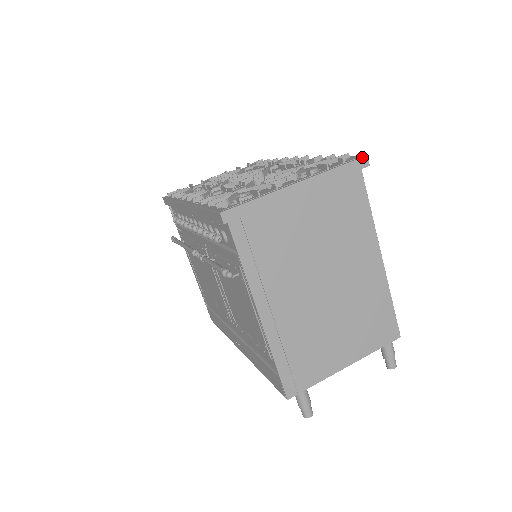
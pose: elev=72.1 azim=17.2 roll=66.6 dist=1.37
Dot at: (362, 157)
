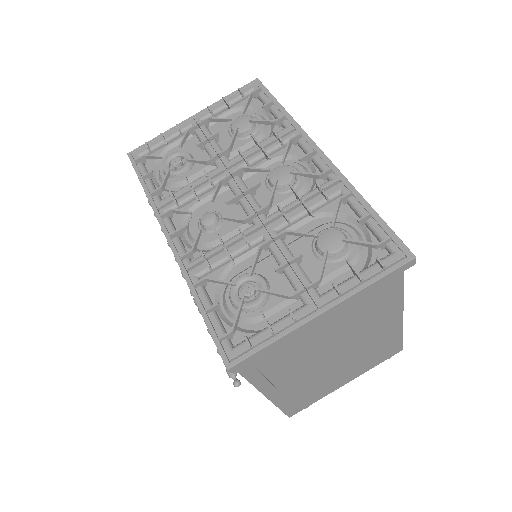
Dot at: (409, 261)
